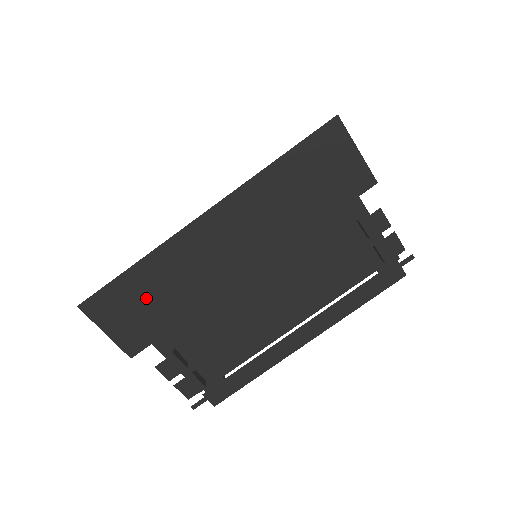
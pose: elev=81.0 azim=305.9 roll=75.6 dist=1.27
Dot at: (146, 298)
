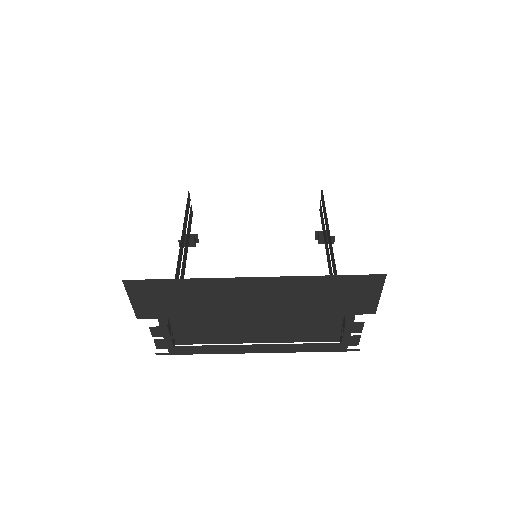
Dot at: (175, 297)
